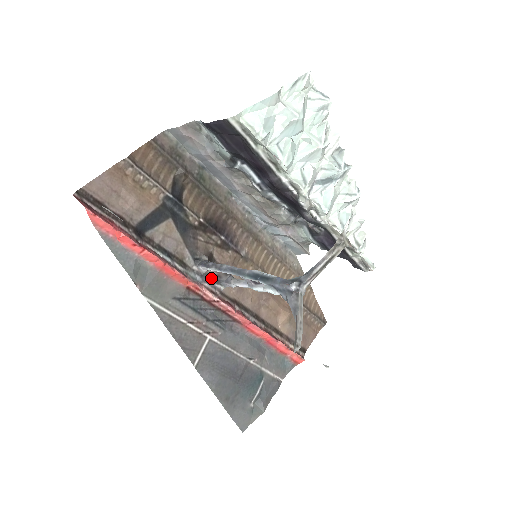
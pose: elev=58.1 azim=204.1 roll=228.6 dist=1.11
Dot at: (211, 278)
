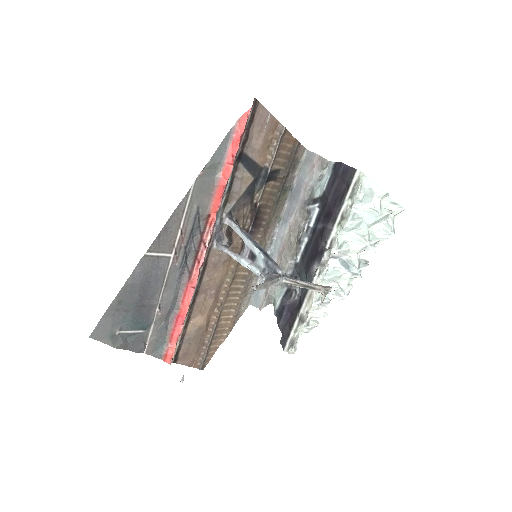
Dot at: (220, 233)
